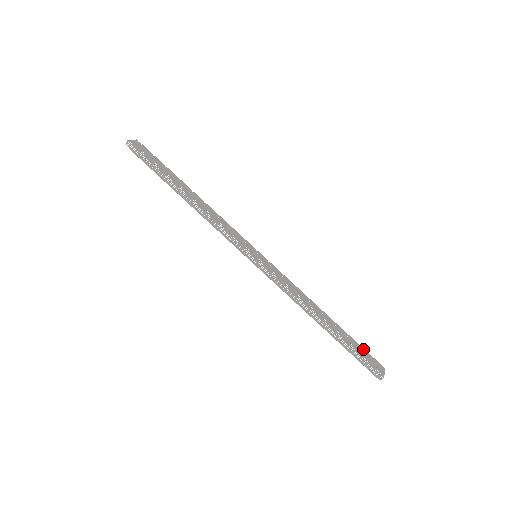
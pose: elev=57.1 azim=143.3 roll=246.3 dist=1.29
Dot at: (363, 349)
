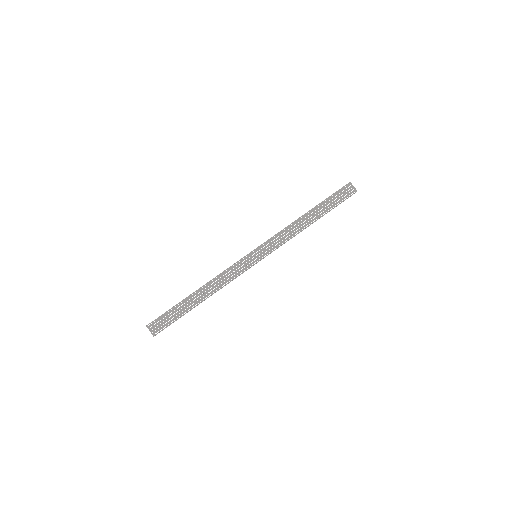
Dot at: (335, 194)
